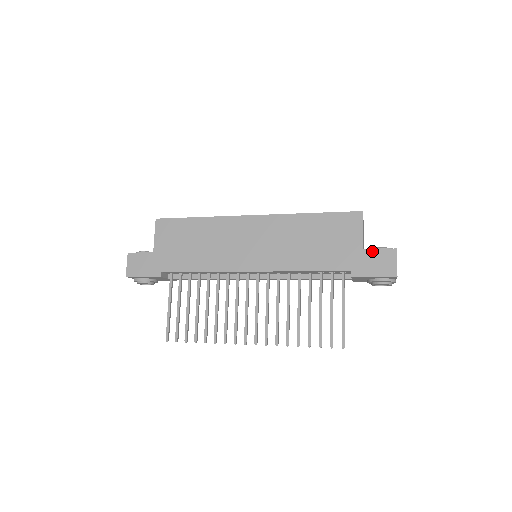
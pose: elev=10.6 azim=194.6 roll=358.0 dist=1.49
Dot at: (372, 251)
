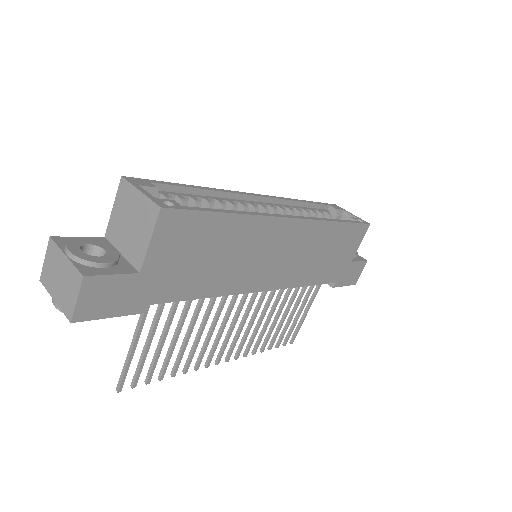
Dot at: (355, 264)
